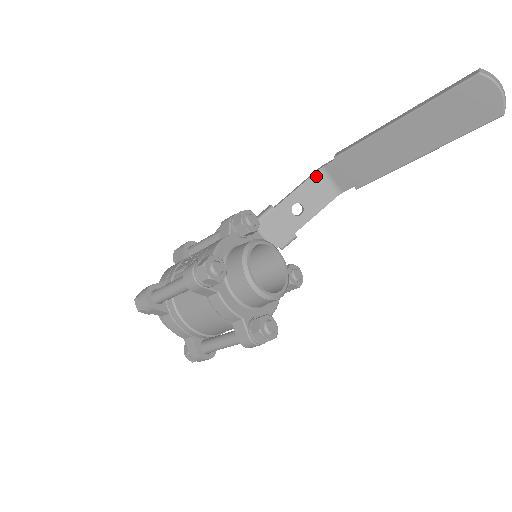
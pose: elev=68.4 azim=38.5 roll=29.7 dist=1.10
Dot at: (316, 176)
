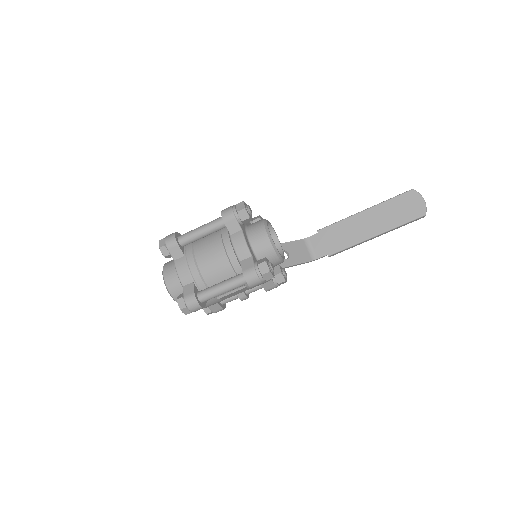
Dot at: (302, 241)
